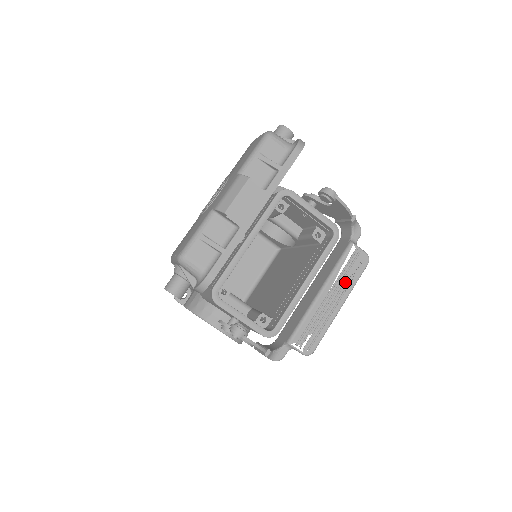
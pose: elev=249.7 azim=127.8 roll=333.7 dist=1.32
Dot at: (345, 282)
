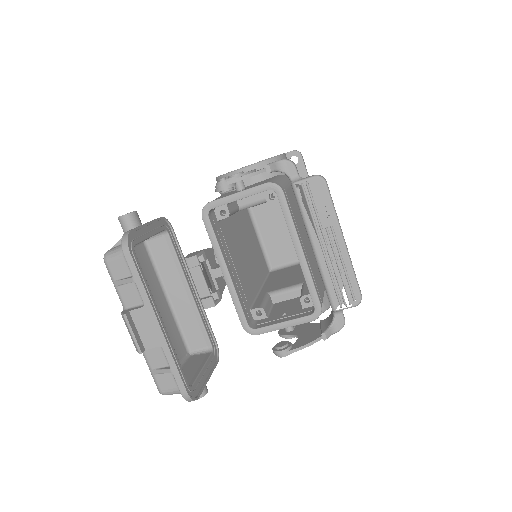
Dot at: (323, 220)
